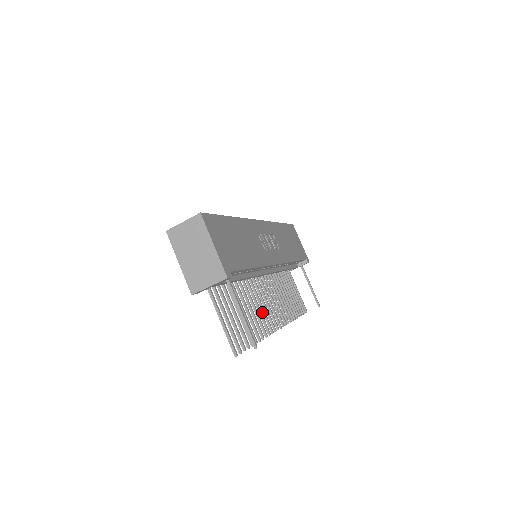
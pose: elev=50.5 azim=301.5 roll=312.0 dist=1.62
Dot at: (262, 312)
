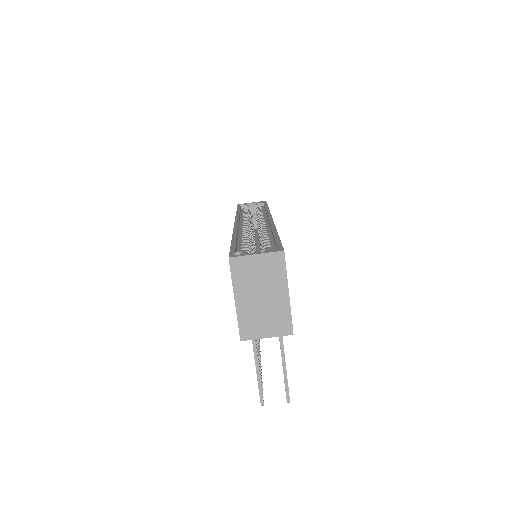
Dot at: occluded
